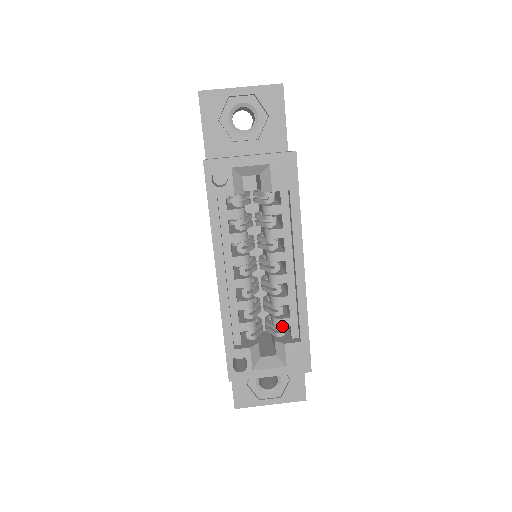
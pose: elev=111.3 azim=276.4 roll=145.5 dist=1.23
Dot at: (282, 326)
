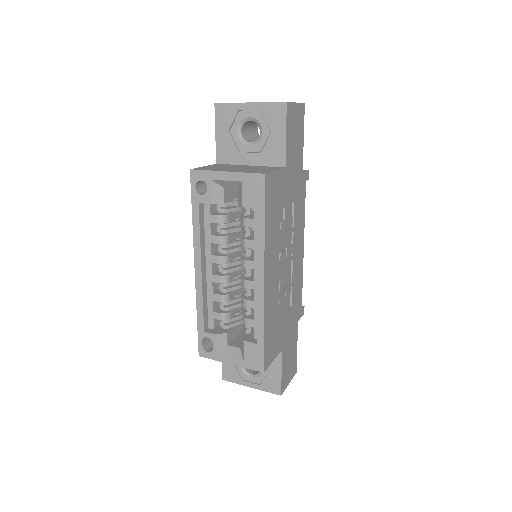
Dot at: (247, 325)
